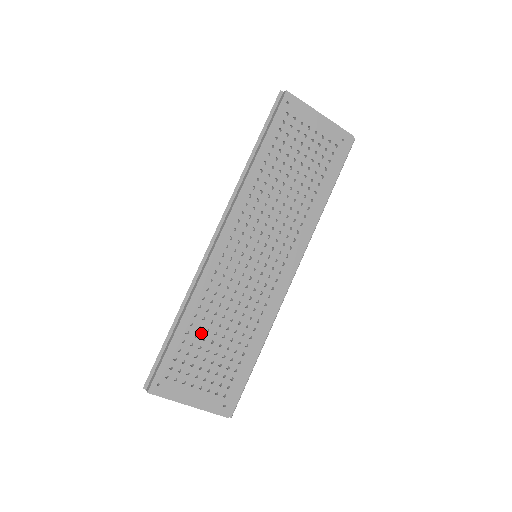
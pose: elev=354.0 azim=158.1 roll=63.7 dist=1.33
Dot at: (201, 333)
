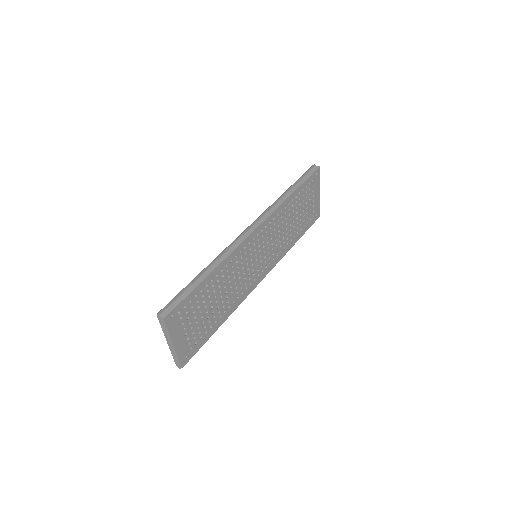
Dot at: (211, 291)
